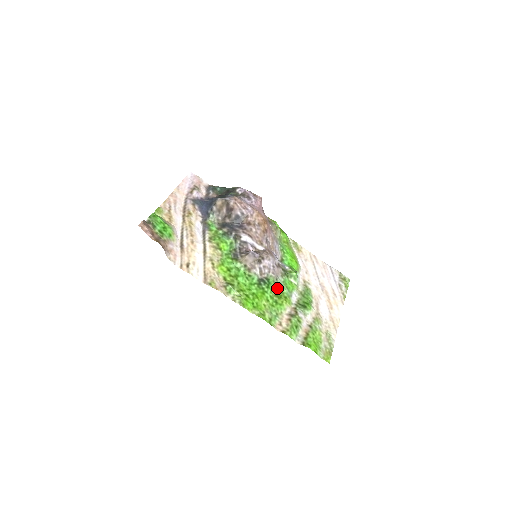
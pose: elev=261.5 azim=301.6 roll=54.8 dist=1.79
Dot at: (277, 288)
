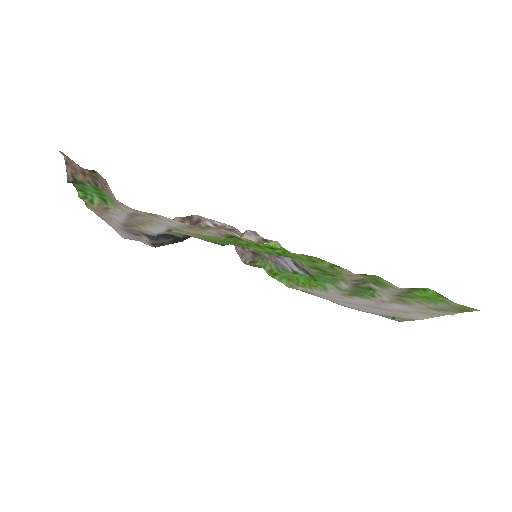
Dot at: (311, 271)
